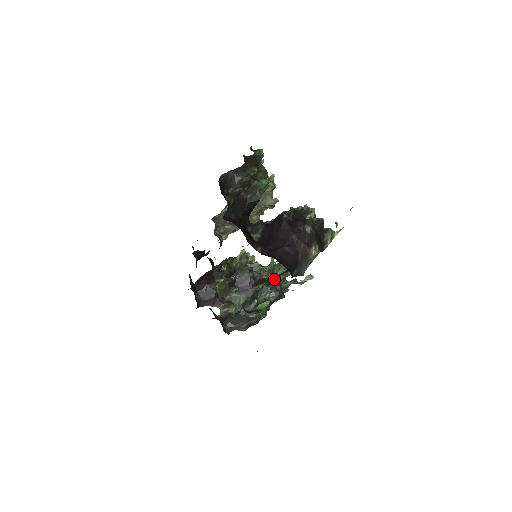
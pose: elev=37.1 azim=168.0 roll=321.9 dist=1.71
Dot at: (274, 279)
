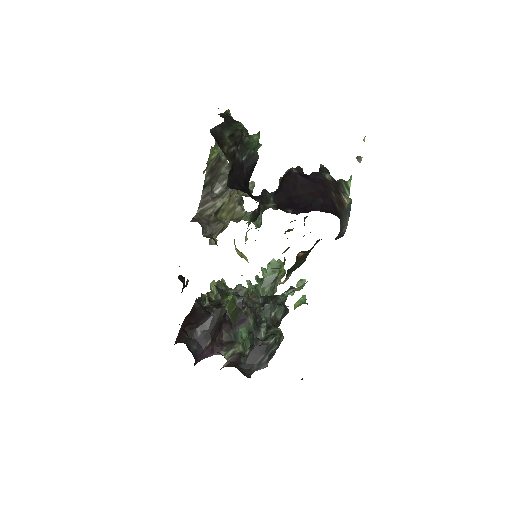
Dot at: (303, 261)
